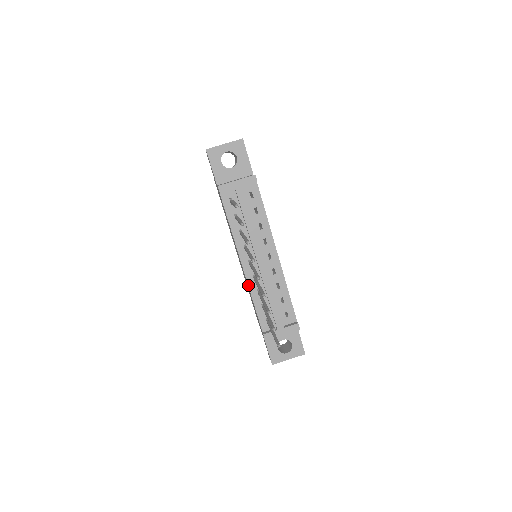
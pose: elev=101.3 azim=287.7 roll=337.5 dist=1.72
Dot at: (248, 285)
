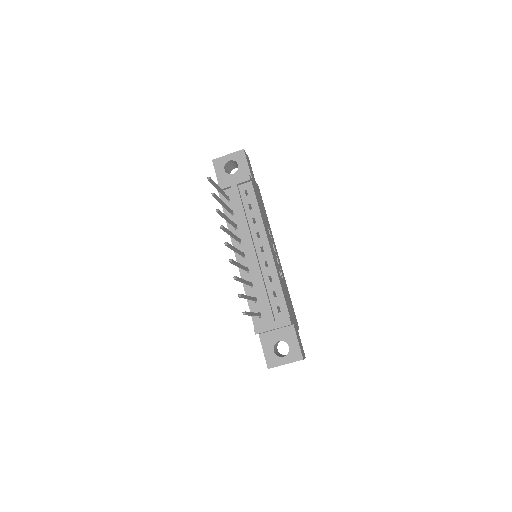
Dot at: (241, 277)
